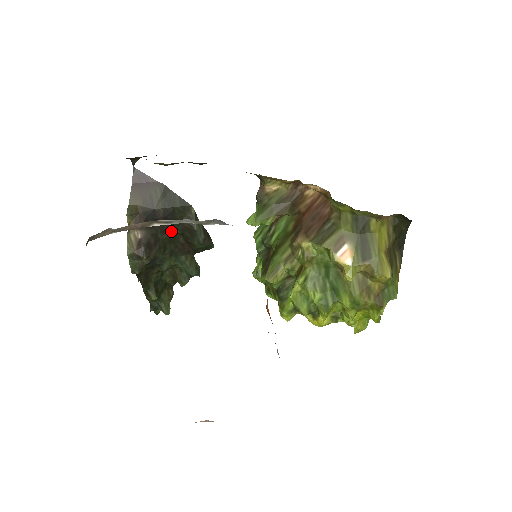
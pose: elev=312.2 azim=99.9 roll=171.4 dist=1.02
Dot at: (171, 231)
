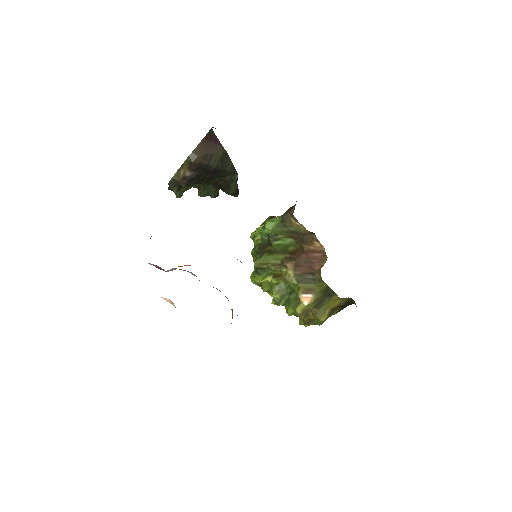
Dot at: (213, 176)
